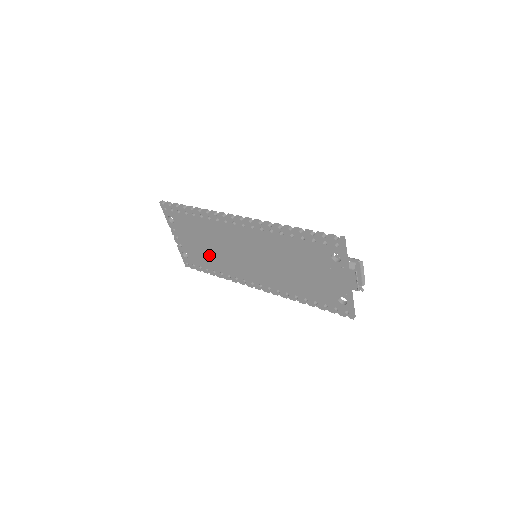
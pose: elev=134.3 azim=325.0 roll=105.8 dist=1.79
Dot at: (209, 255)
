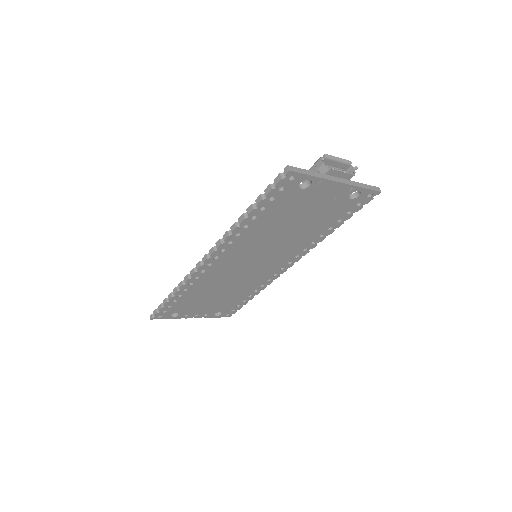
Dot at: (230, 296)
